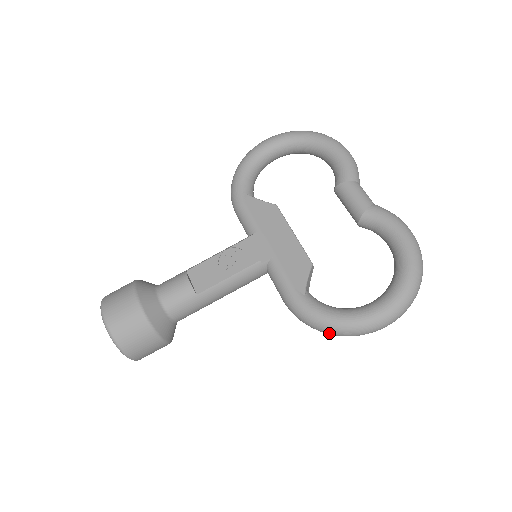
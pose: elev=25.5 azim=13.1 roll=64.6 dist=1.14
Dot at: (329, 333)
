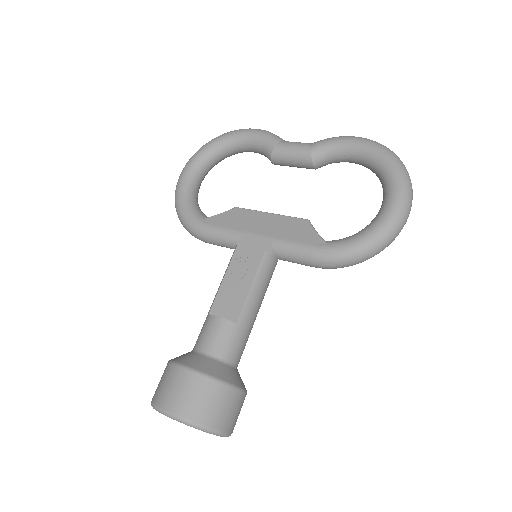
Dot at: (374, 254)
